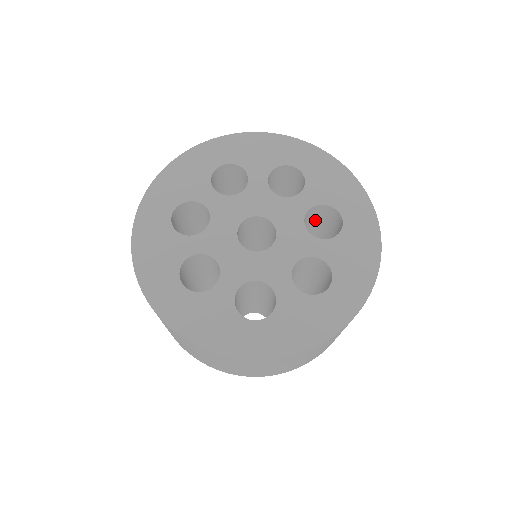
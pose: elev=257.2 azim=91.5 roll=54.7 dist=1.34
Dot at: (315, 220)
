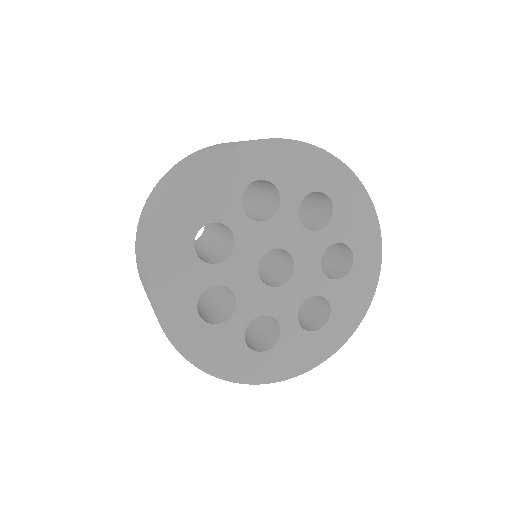
Dot at: occluded
